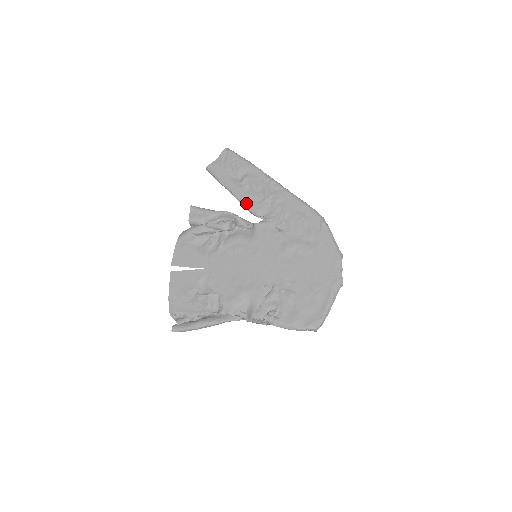
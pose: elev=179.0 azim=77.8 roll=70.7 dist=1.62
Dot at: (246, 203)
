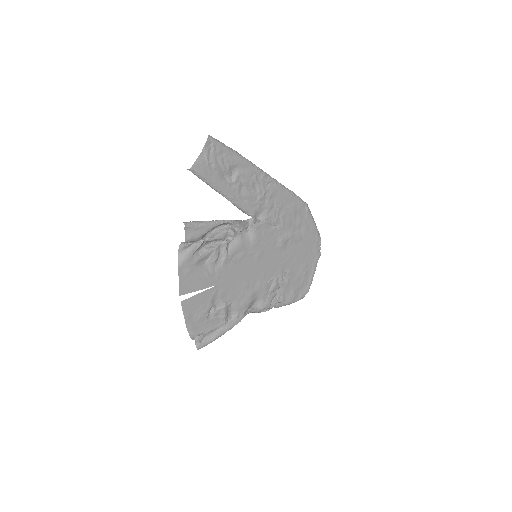
Dot at: (242, 206)
